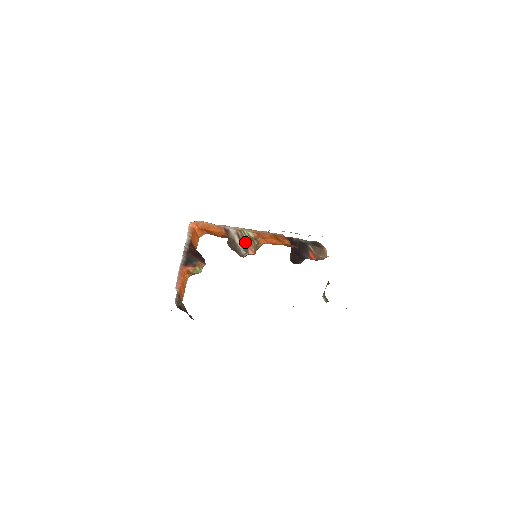
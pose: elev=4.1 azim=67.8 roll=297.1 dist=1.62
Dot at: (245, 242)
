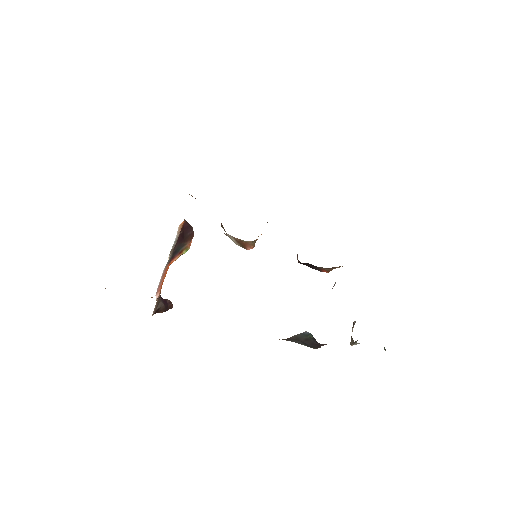
Dot at: (243, 243)
